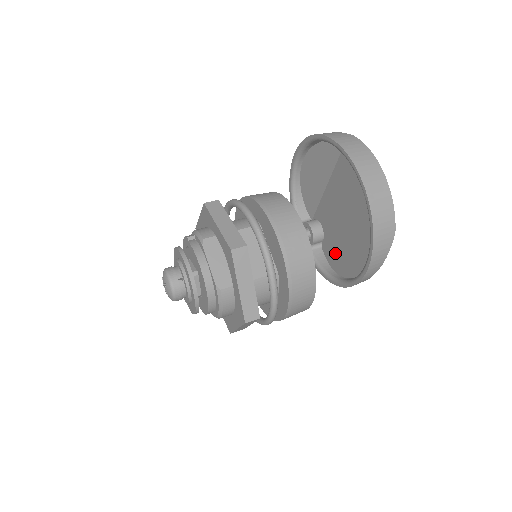
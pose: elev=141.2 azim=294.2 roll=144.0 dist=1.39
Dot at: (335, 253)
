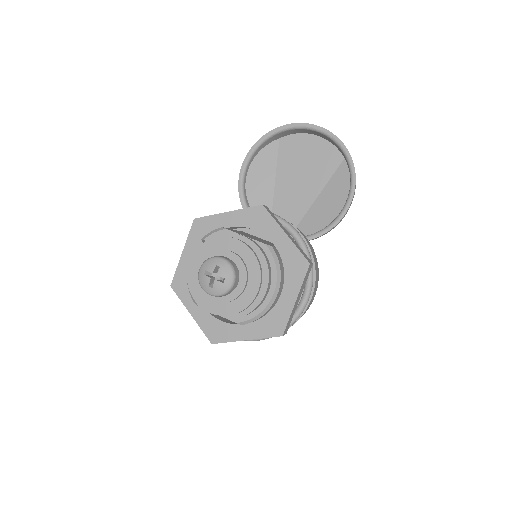
Dot at: (311, 220)
